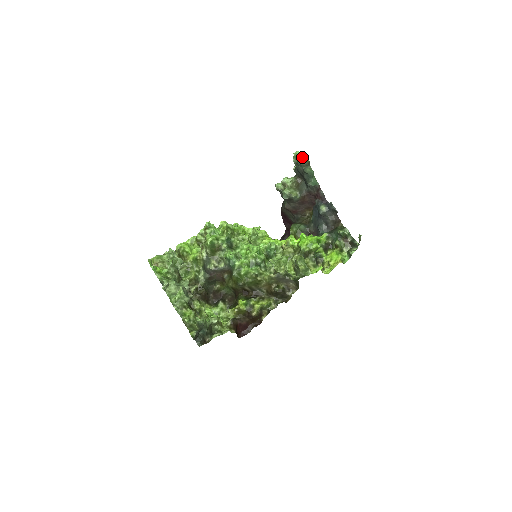
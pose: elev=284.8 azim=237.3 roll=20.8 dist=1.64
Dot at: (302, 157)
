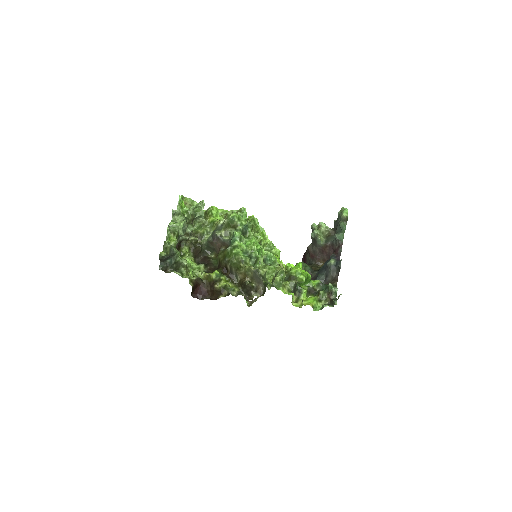
Dot at: (345, 212)
